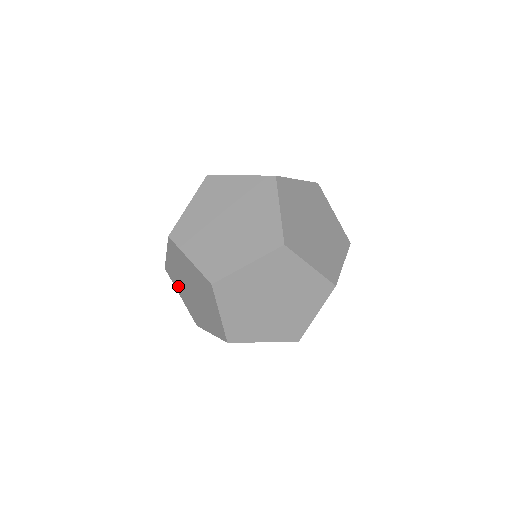
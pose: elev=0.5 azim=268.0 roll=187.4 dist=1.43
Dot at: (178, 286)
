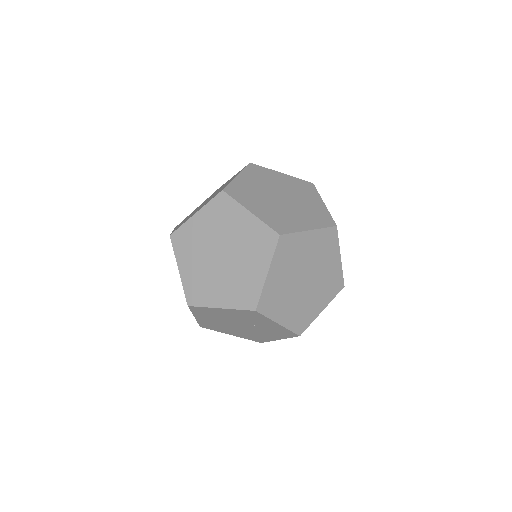
Dot at: (186, 255)
